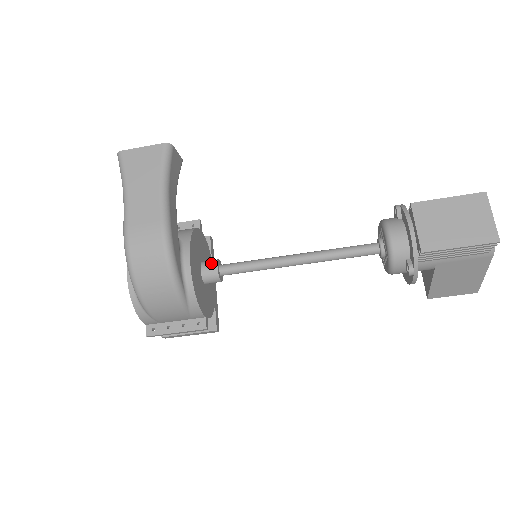
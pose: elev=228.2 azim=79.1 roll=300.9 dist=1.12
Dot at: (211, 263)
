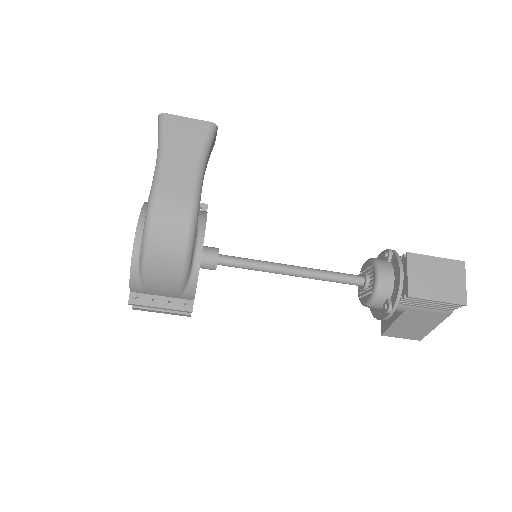
Dot at: (213, 250)
